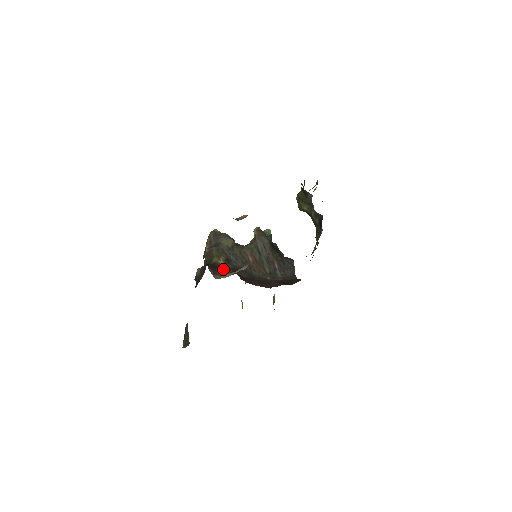
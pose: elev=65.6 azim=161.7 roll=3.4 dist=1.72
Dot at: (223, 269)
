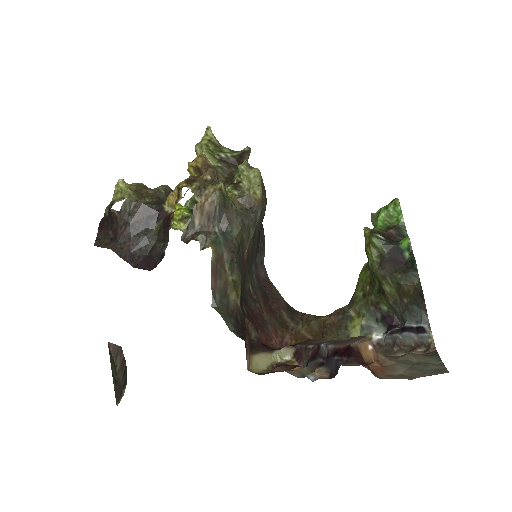
Dot at: (244, 325)
